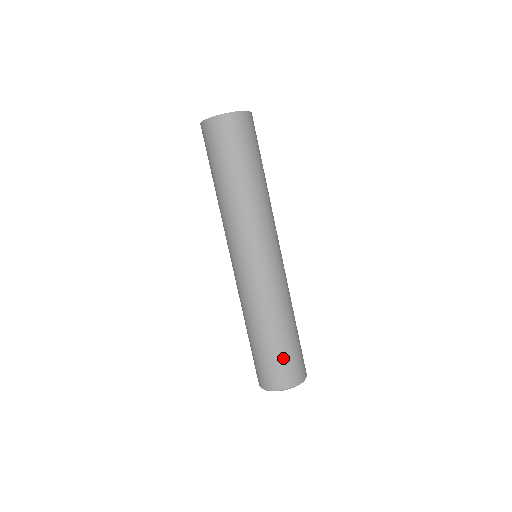
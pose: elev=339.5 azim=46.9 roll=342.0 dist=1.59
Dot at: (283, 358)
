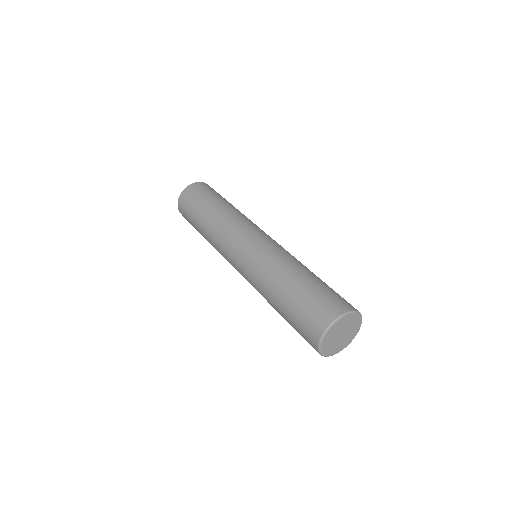
Dot at: (324, 290)
